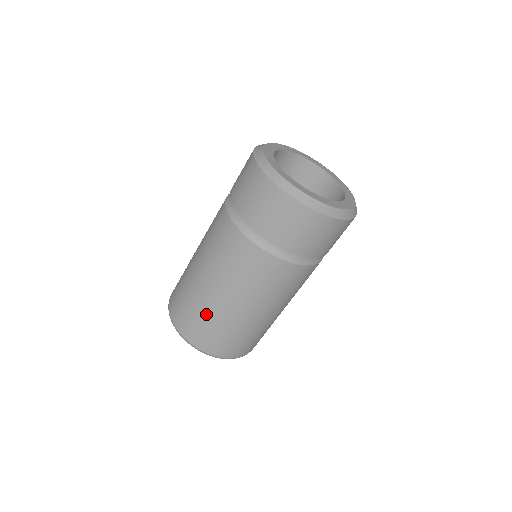
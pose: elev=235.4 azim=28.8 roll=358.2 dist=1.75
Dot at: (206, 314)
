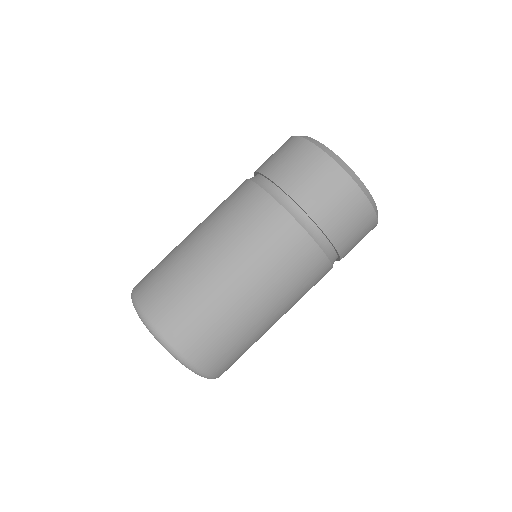
Dot at: (177, 269)
